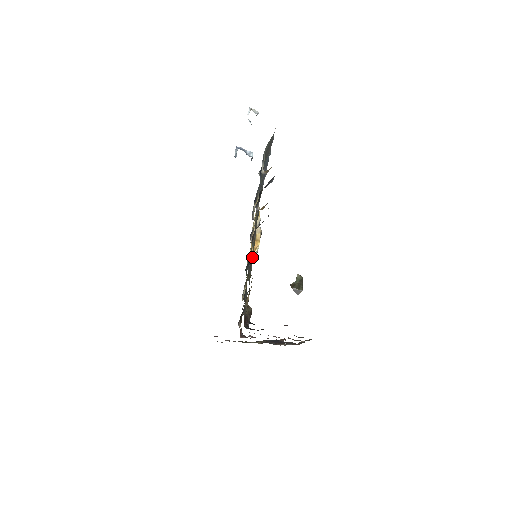
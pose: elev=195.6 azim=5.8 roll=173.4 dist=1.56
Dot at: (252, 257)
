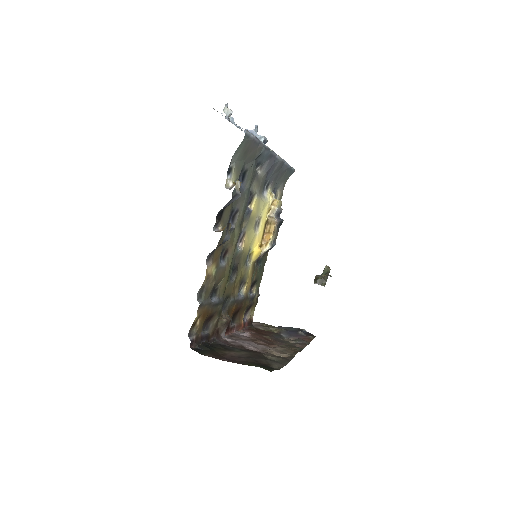
Dot at: (227, 270)
